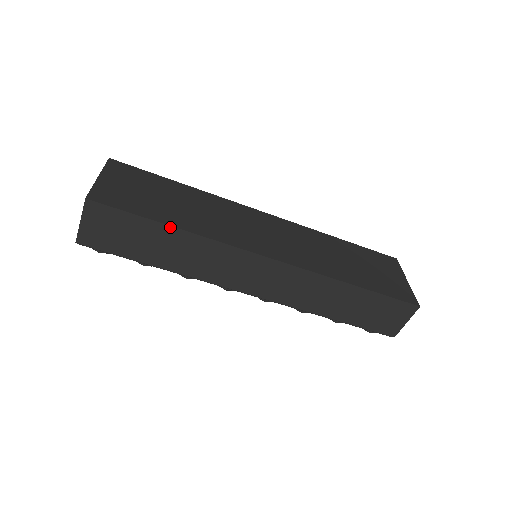
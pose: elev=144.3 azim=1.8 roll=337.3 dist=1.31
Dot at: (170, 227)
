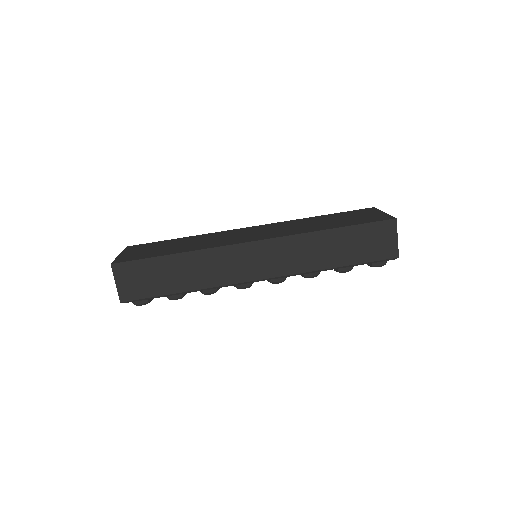
Dot at: (174, 255)
